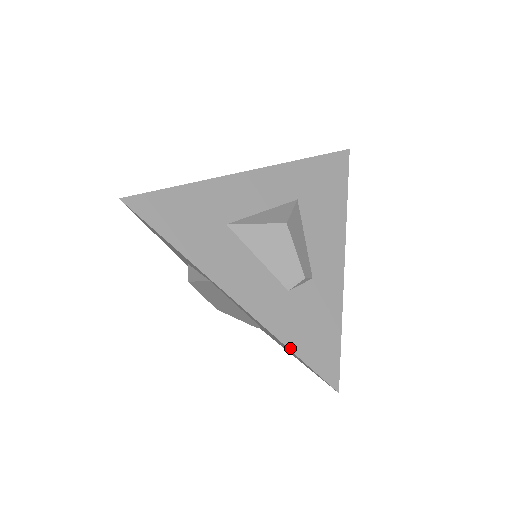
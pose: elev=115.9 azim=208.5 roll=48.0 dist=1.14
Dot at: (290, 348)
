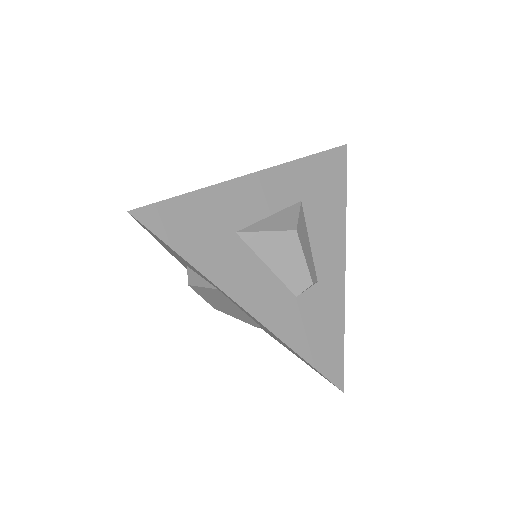
Dot at: (300, 354)
